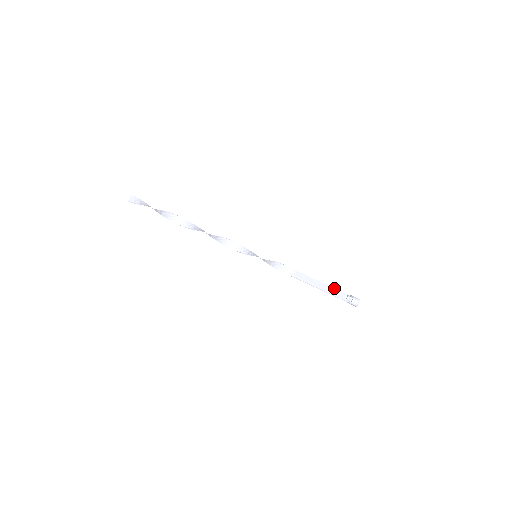
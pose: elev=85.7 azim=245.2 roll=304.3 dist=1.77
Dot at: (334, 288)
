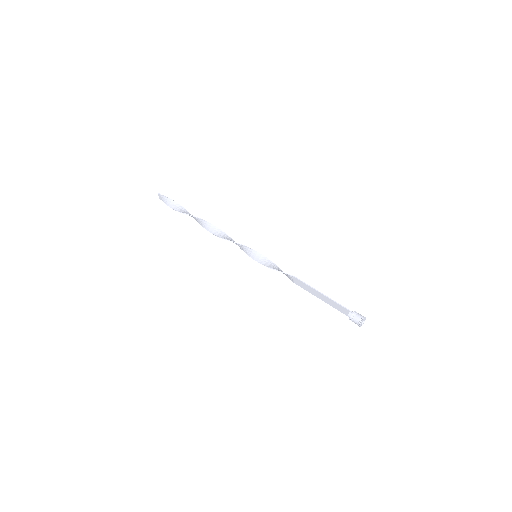
Dot at: (334, 307)
